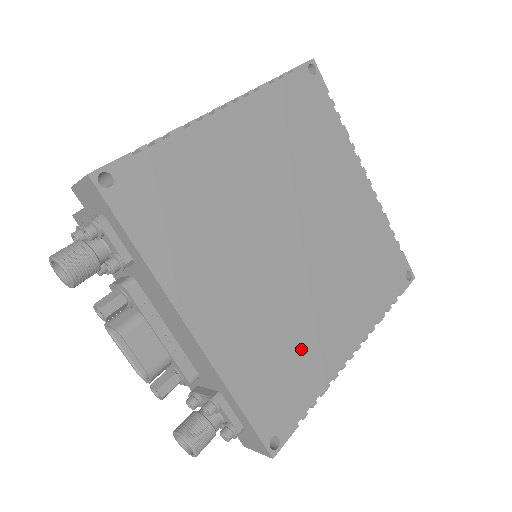
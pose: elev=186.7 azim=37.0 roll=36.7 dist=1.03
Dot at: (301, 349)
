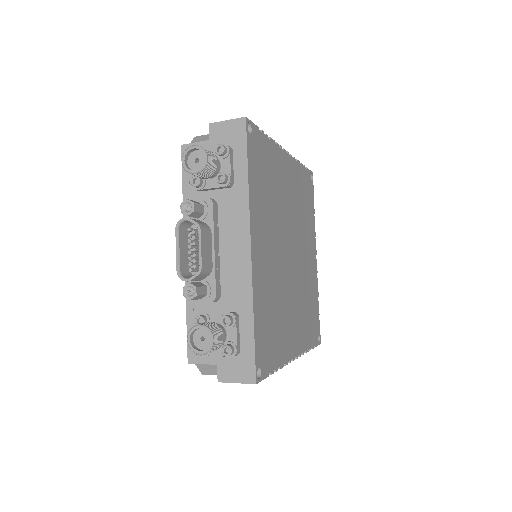
Dot at: (280, 324)
